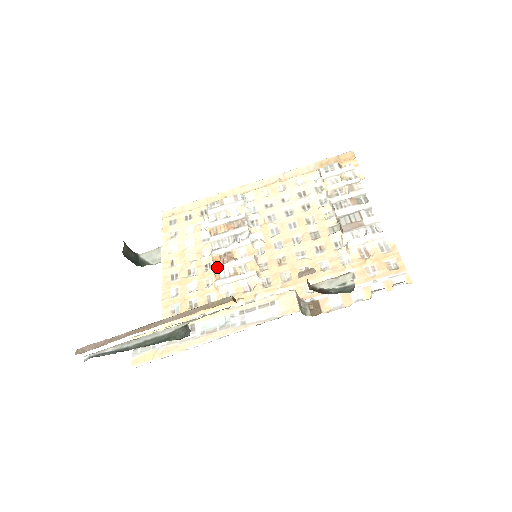
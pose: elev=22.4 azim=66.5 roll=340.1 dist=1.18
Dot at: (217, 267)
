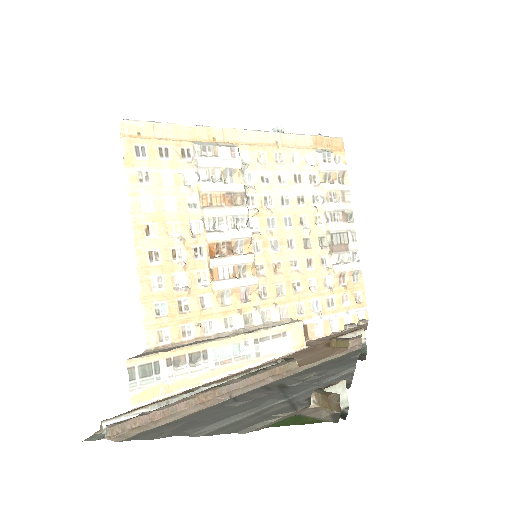
Dot at: (215, 261)
